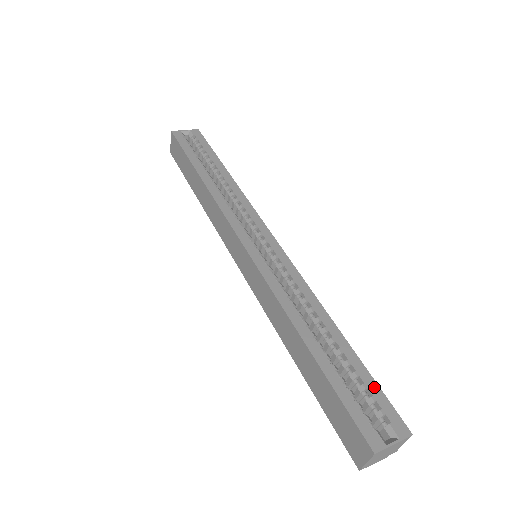
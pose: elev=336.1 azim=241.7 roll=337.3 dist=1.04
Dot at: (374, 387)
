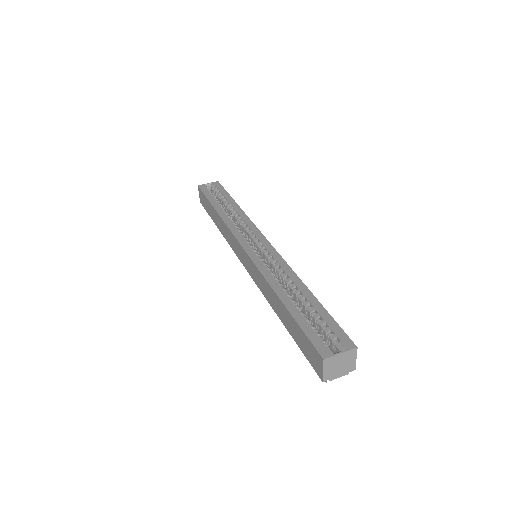
Dot at: (331, 321)
